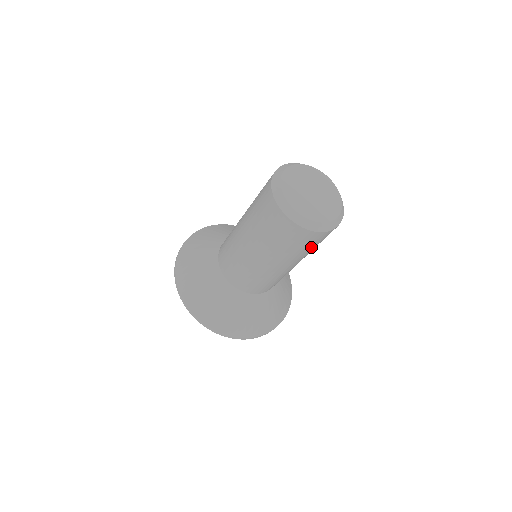
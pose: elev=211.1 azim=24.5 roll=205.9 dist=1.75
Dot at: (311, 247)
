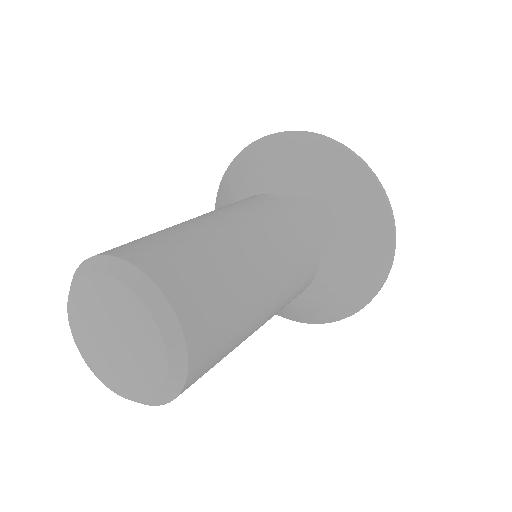
Dot at: (217, 362)
